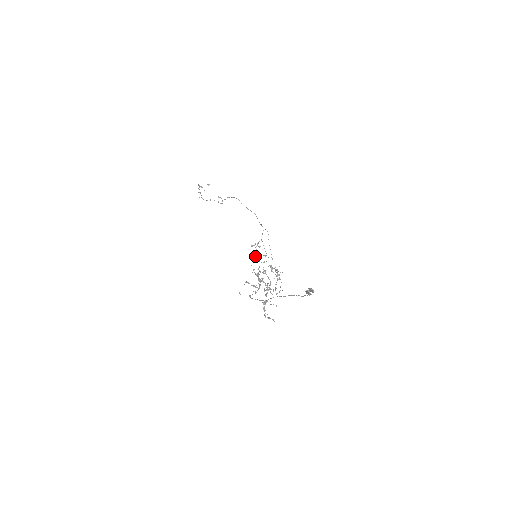
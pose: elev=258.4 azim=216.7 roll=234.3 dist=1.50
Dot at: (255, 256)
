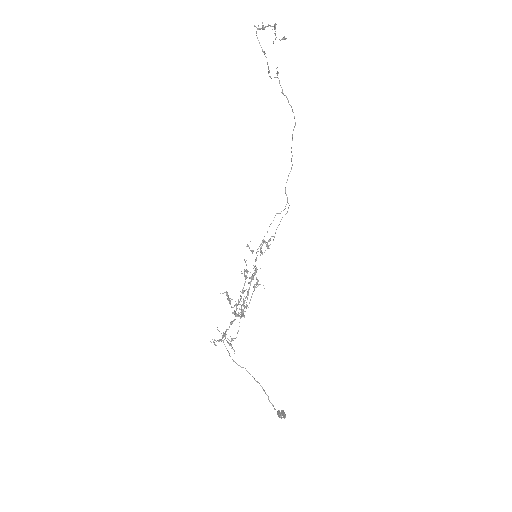
Dot at: (256, 260)
